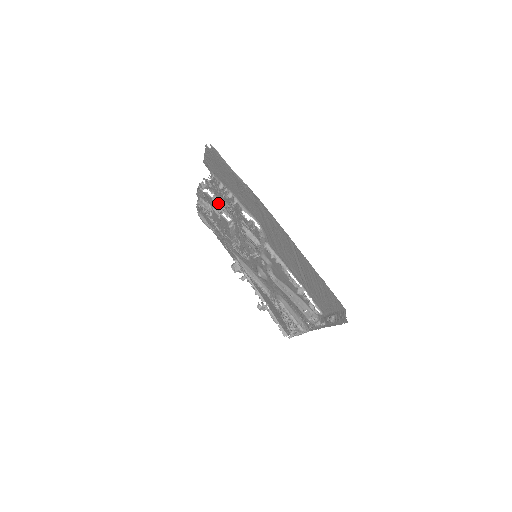
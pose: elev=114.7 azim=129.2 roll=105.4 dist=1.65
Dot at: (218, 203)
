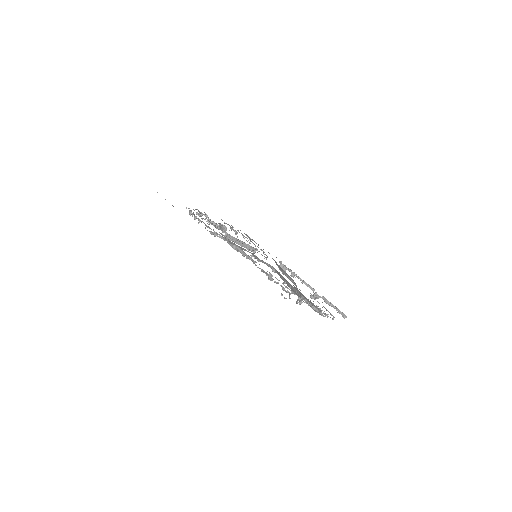
Dot at: (216, 223)
